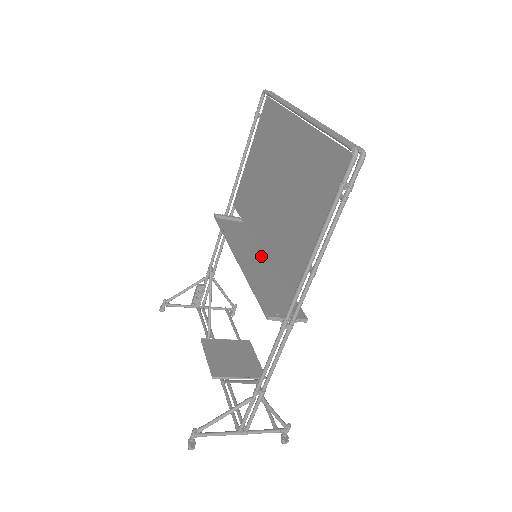
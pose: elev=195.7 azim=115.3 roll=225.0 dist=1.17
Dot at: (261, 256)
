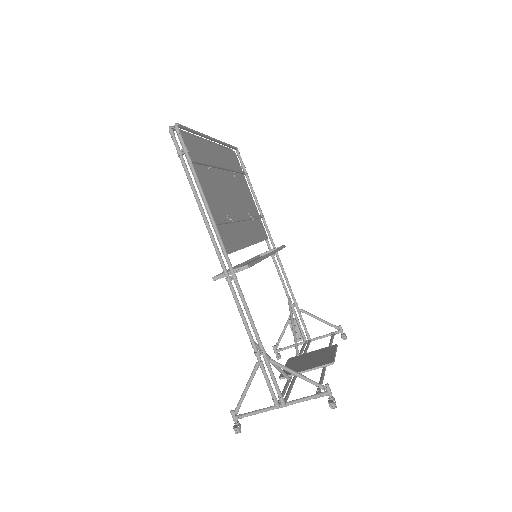
Dot at: occluded
